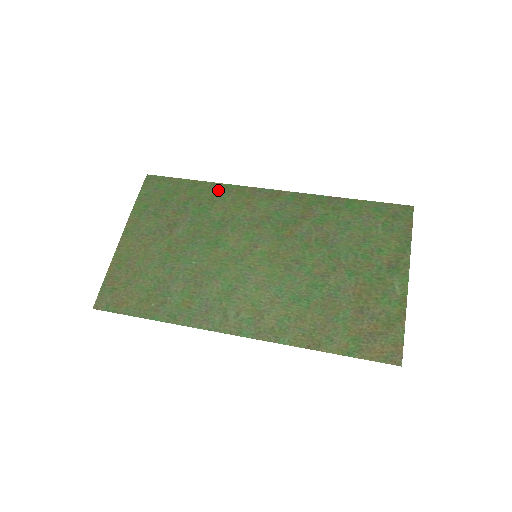
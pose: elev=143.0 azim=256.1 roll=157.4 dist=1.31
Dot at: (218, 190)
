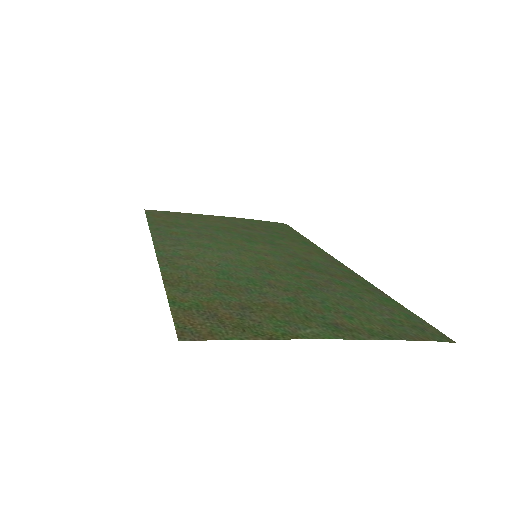
Dot at: (308, 243)
